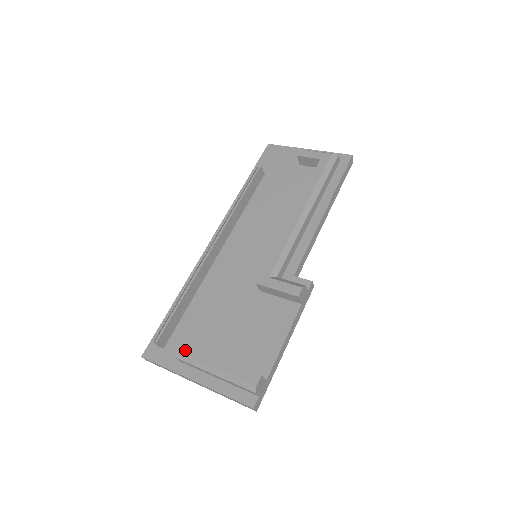
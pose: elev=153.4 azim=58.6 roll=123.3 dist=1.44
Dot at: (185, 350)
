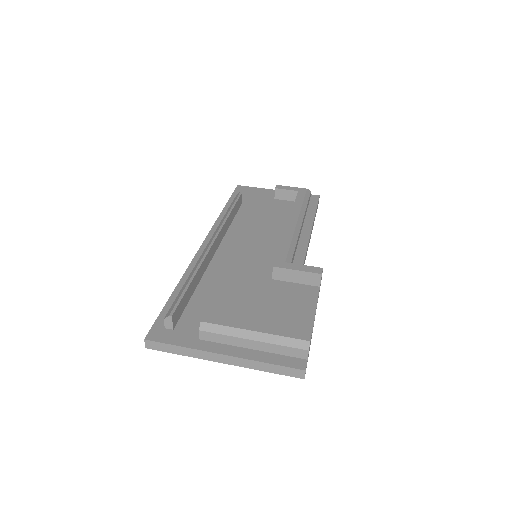
Dot at: (212, 319)
